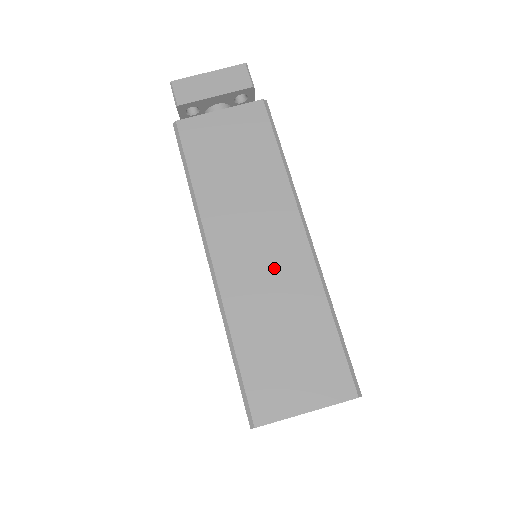
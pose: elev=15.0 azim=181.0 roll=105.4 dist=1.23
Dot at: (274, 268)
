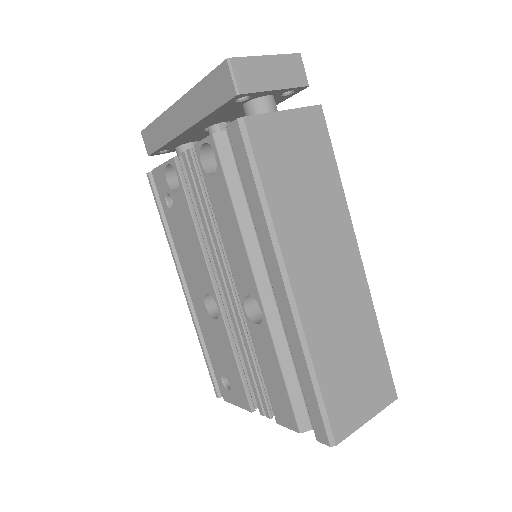
Dot at: (341, 293)
